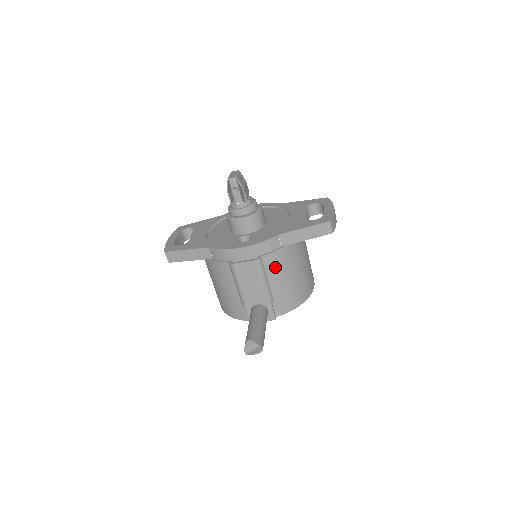
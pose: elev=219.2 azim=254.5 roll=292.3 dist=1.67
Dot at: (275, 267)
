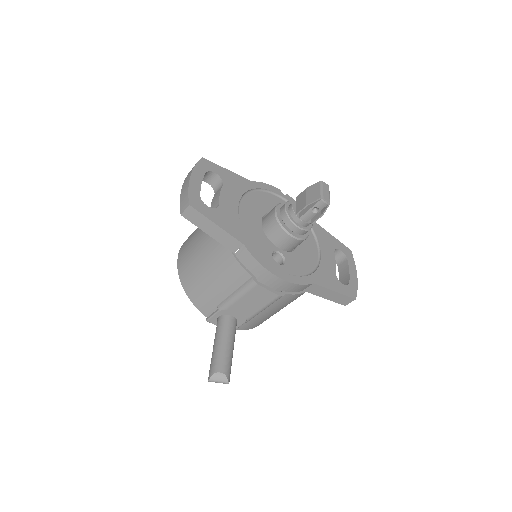
Dot at: (282, 303)
